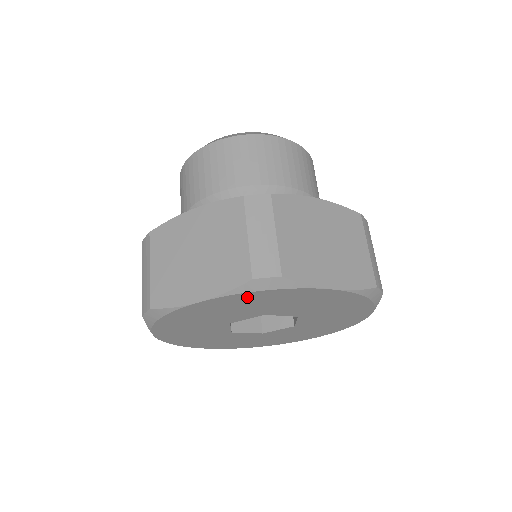
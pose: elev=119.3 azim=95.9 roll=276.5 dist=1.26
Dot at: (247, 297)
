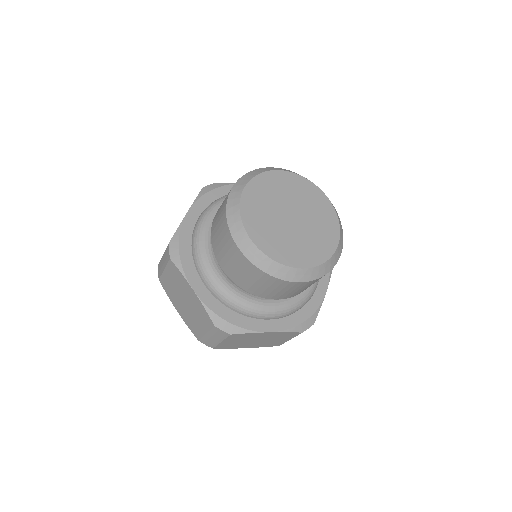
Dot at: occluded
